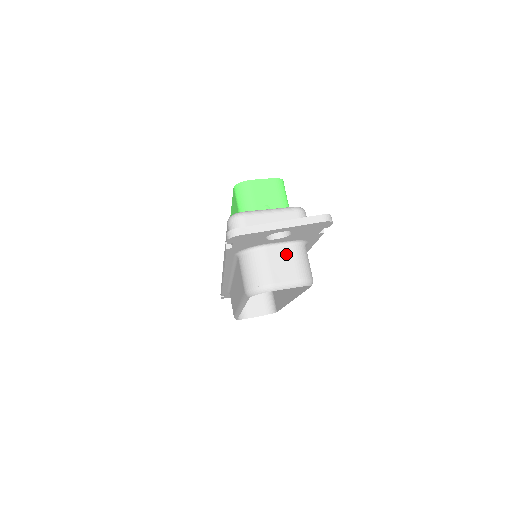
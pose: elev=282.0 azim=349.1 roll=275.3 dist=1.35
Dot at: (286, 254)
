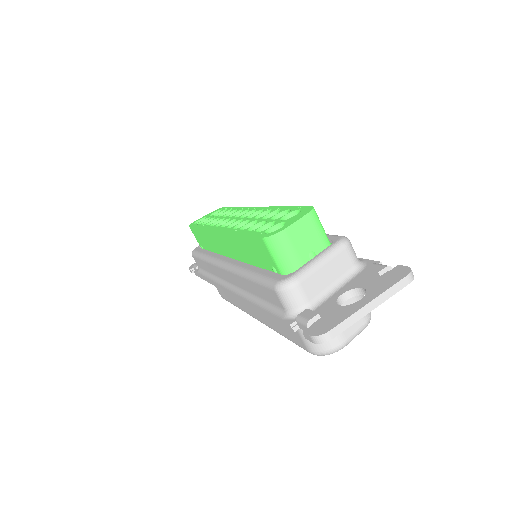
Dot at: (347, 302)
